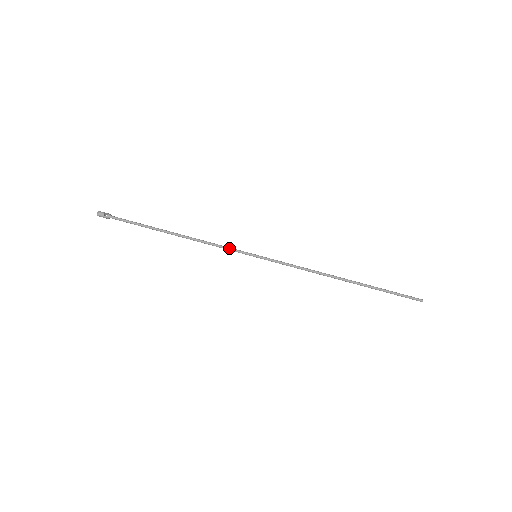
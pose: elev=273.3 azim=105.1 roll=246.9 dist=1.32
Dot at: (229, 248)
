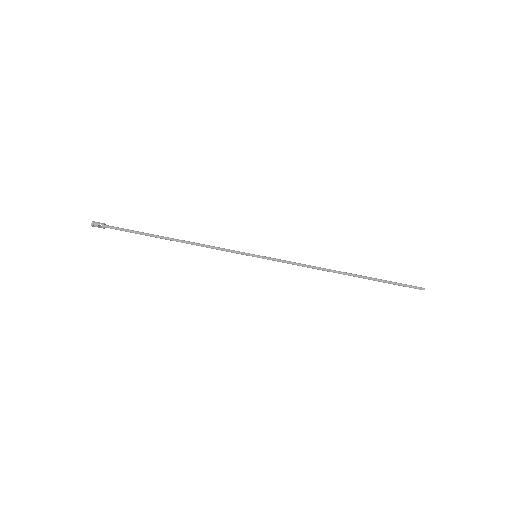
Dot at: (228, 251)
